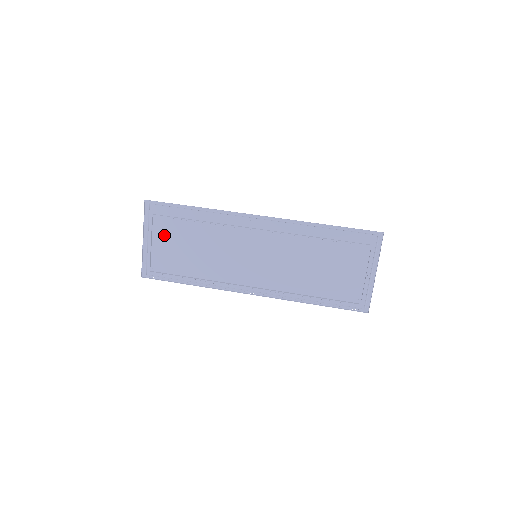
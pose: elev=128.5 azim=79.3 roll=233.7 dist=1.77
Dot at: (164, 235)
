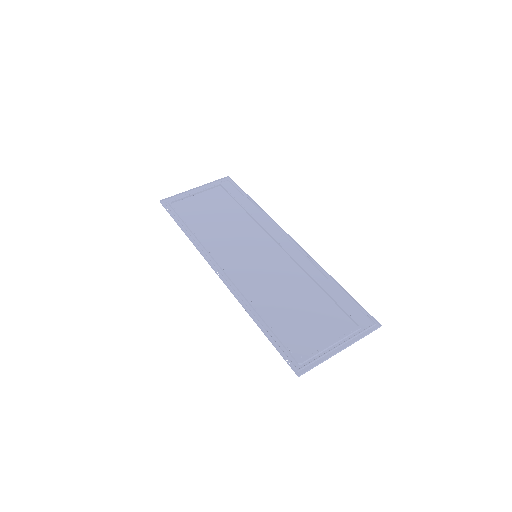
Dot at: (212, 197)
